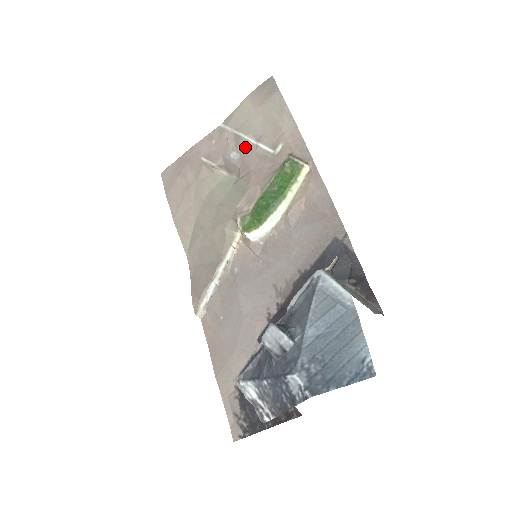
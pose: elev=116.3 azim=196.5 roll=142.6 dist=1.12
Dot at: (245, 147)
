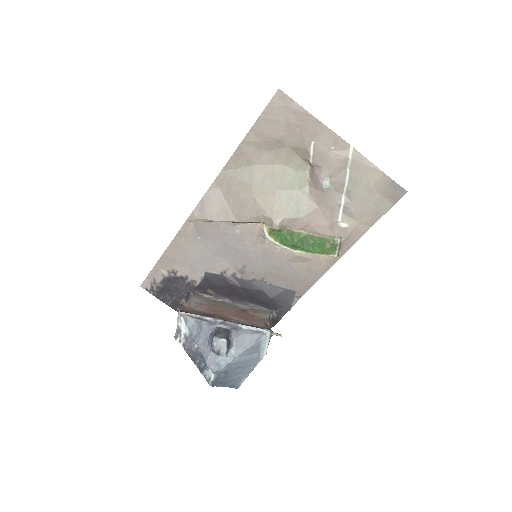
Dot at: (337, 189)
